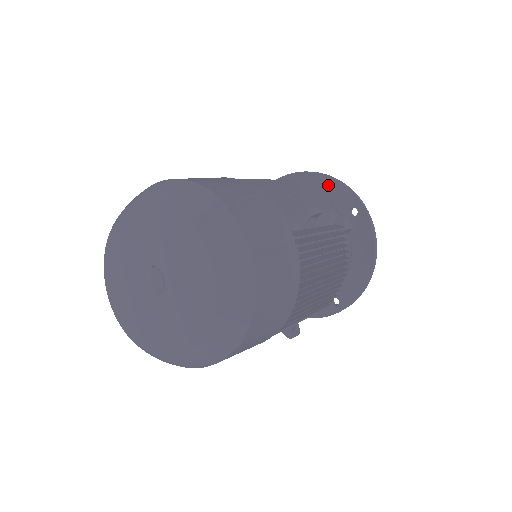
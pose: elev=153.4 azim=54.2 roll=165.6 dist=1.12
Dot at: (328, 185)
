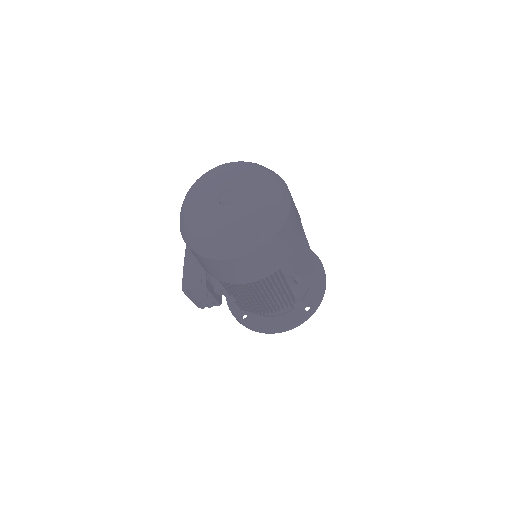
Dot at: occluded
